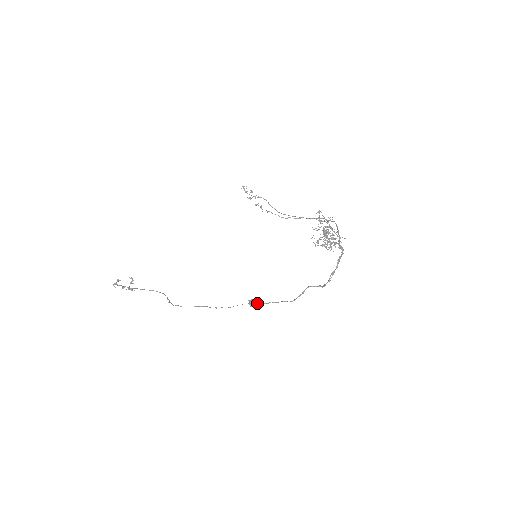
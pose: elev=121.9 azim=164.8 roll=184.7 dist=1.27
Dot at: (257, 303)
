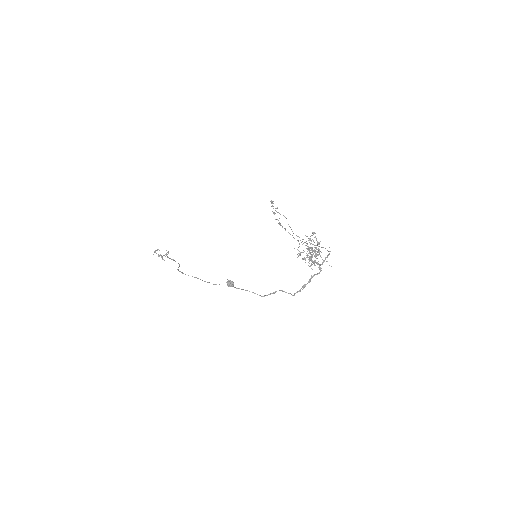
Dot at: (233, 284)
